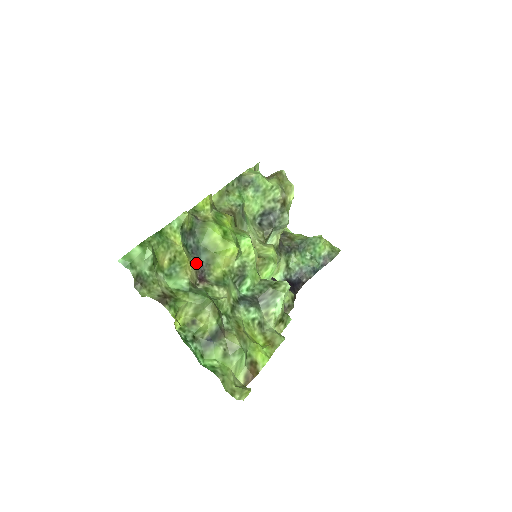
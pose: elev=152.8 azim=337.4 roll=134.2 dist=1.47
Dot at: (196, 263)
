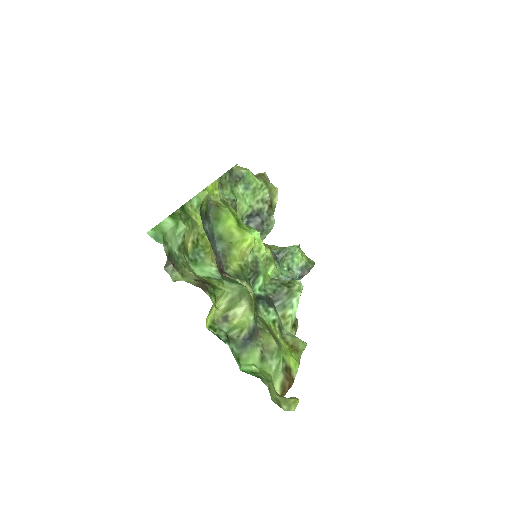
Dot at: (214, 252)
